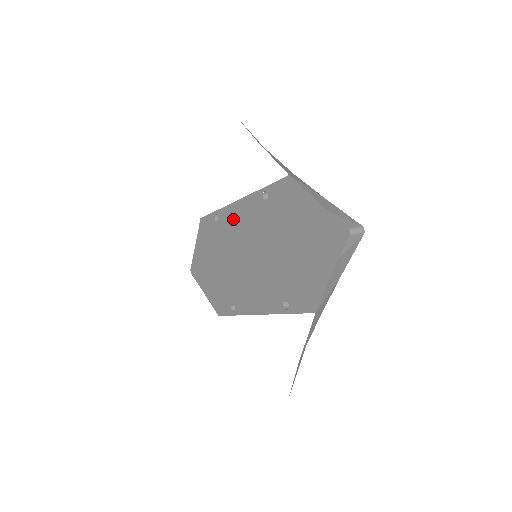
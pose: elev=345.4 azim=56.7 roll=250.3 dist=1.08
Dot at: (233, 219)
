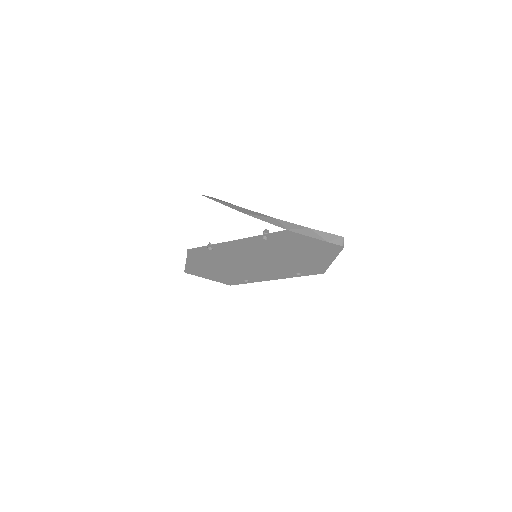
Dot at: (232, 248)
